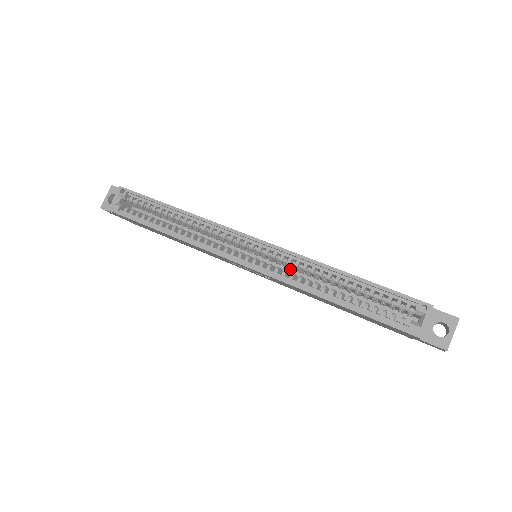
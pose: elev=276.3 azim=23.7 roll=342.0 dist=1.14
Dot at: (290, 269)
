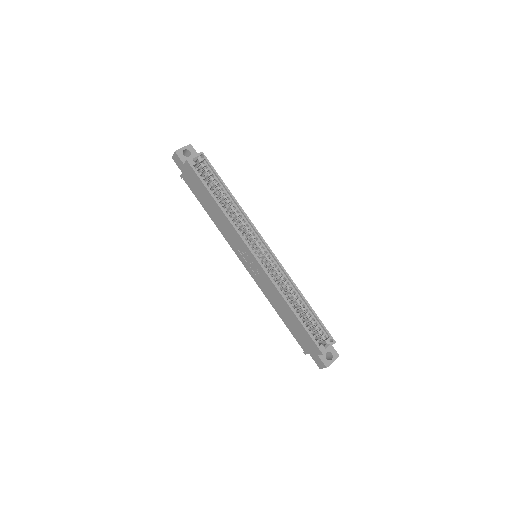
Dot at: occluded
